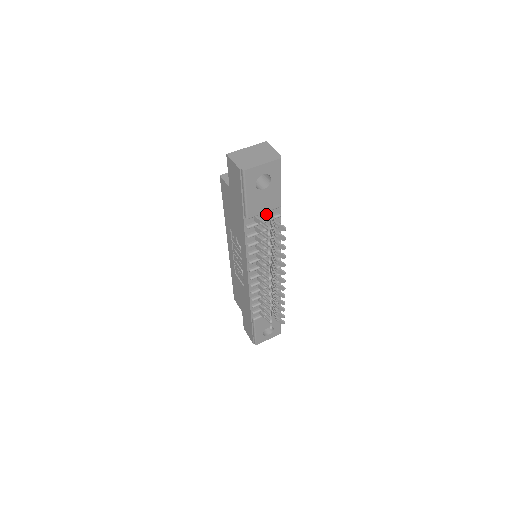
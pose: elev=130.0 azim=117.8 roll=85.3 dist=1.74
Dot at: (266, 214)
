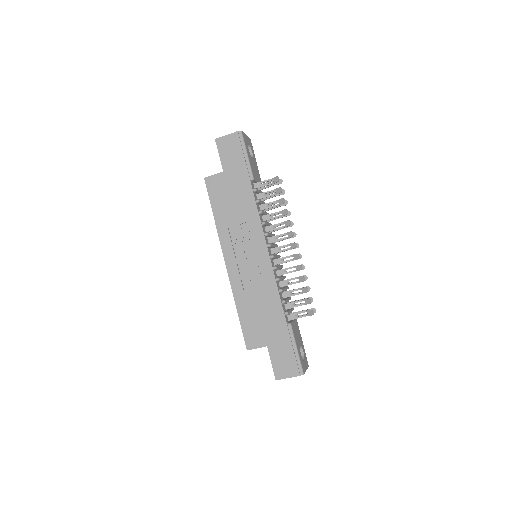
Dot at: (257, 188)
